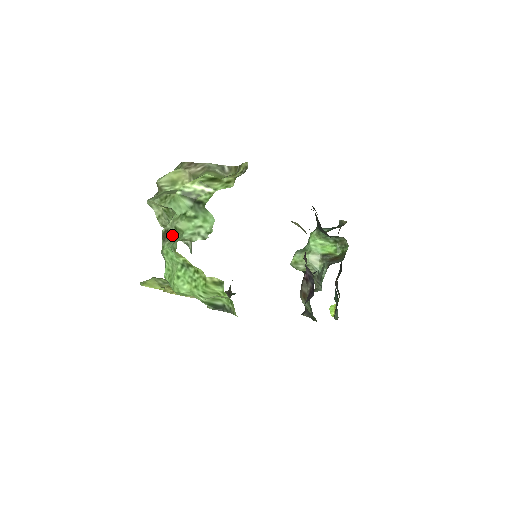
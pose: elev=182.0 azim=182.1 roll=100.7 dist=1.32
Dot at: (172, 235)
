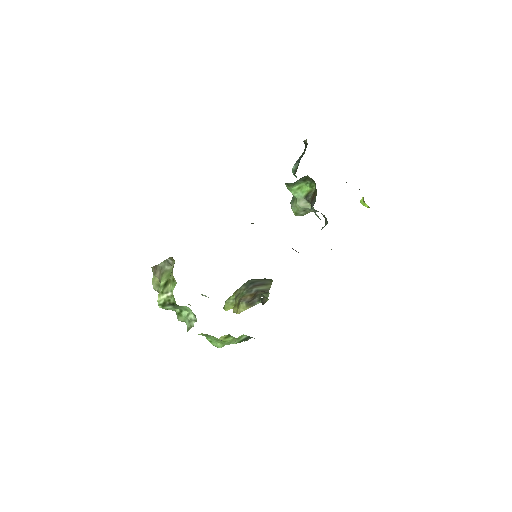
Dot at: occluded
